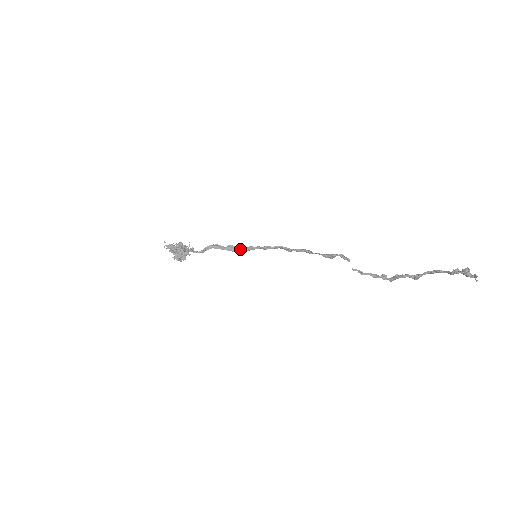
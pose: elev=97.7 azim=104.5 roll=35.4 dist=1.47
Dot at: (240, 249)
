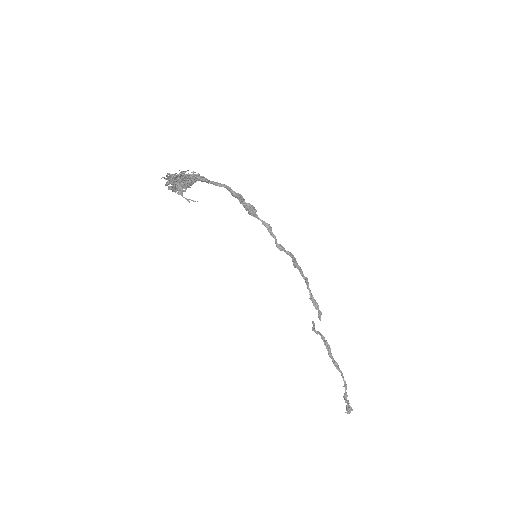
Dot at: (257, 218)
